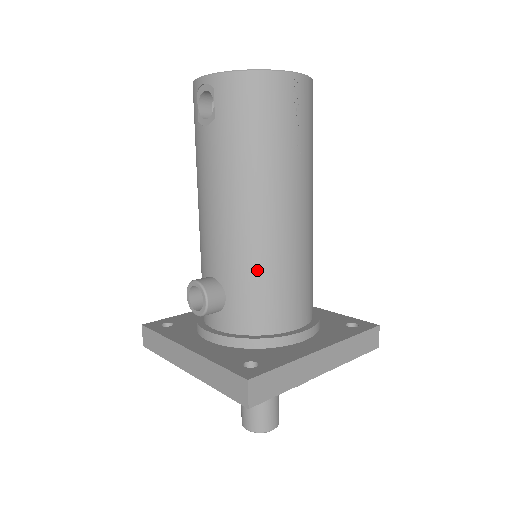
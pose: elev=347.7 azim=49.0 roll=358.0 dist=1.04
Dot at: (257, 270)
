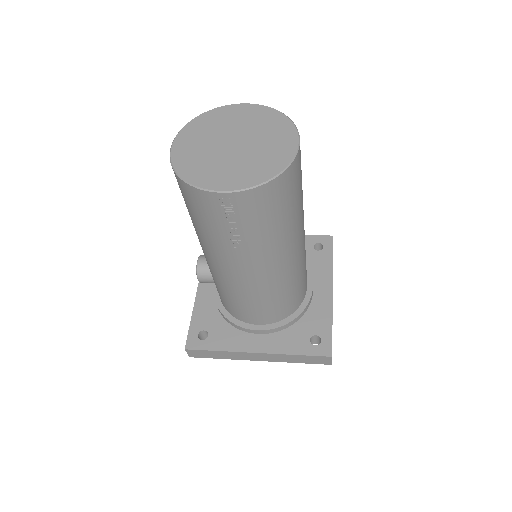
Dot at: (221, 288)
